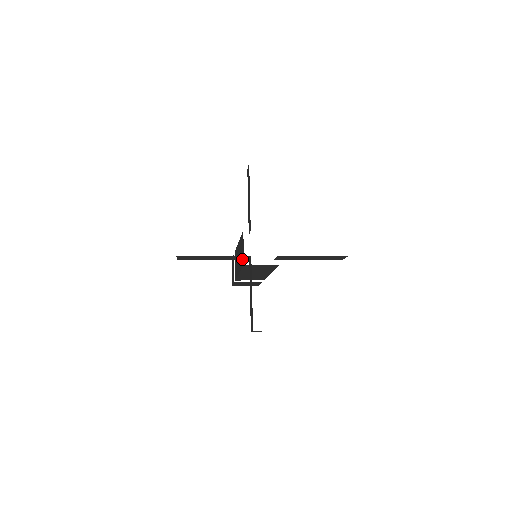
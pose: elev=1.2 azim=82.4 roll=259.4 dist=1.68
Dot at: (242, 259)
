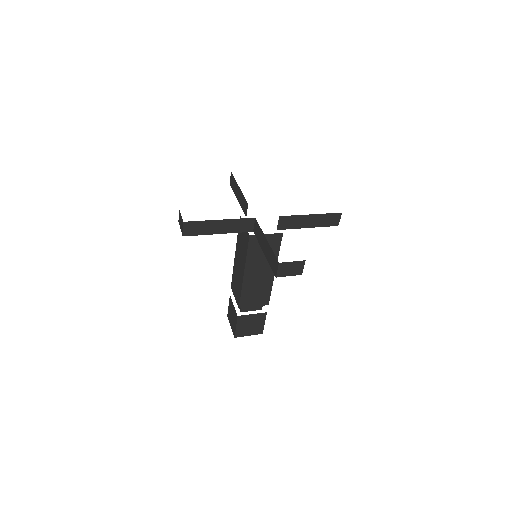
Dot at: (246, 231)
